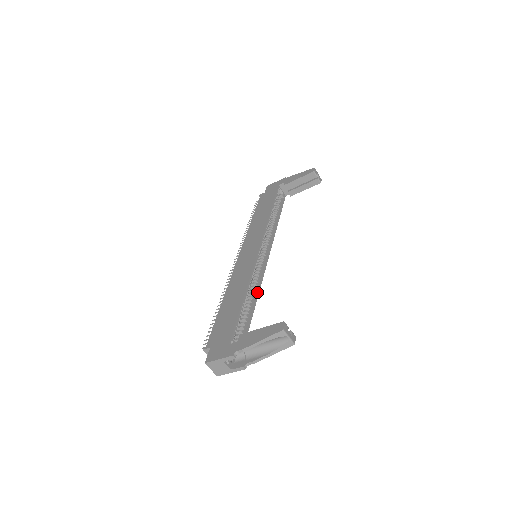
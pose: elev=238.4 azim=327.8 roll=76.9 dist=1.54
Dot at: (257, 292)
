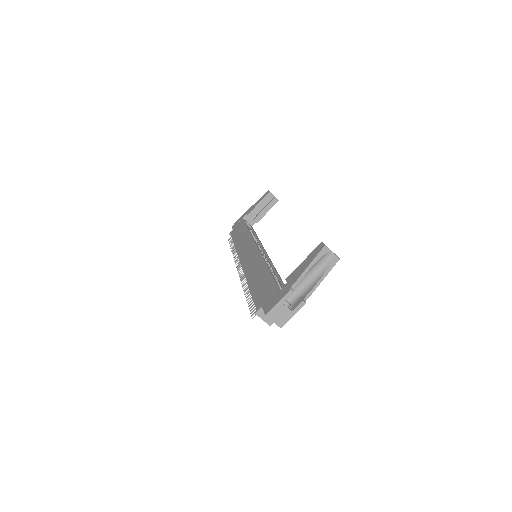
Dot at: (275, 270)
